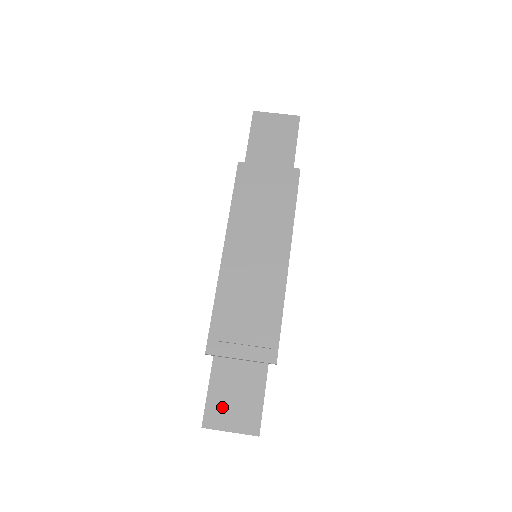
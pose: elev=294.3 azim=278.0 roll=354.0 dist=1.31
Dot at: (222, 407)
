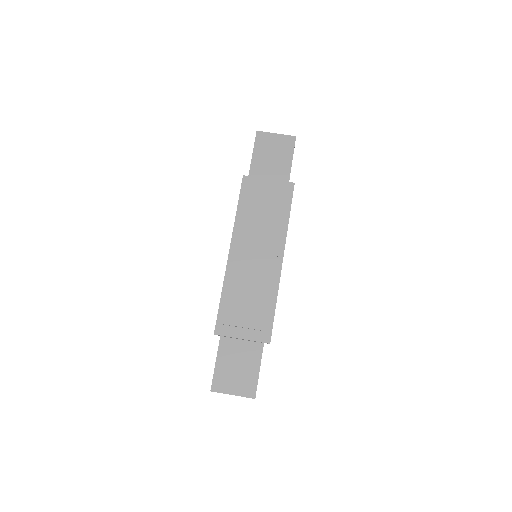
Dot at: (227, 376)
